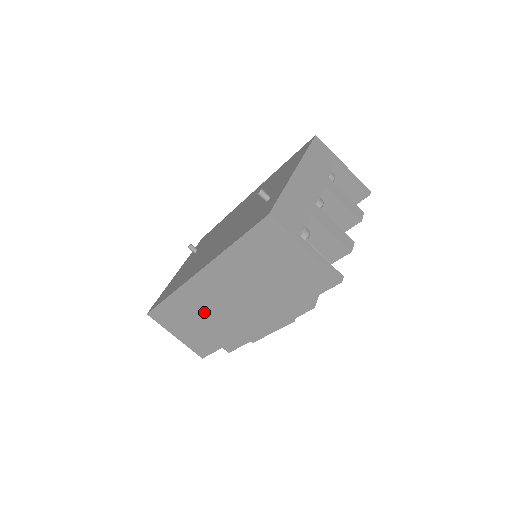
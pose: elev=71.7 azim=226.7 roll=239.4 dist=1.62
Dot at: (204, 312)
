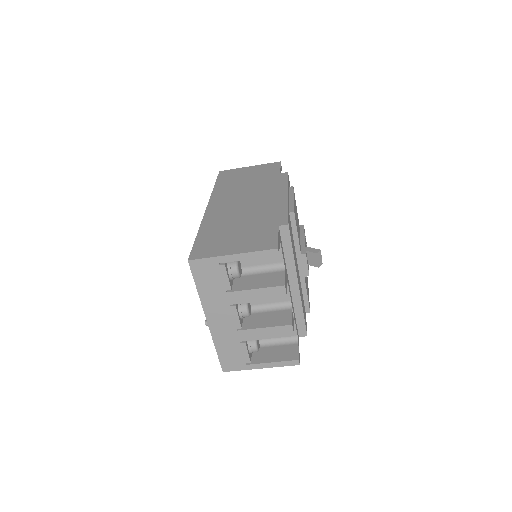
Dot at: occluded
